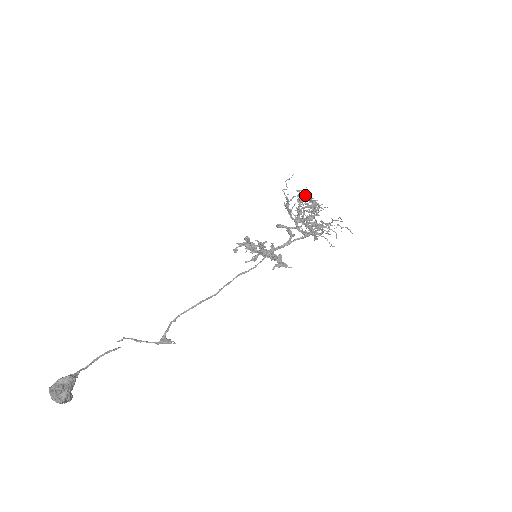
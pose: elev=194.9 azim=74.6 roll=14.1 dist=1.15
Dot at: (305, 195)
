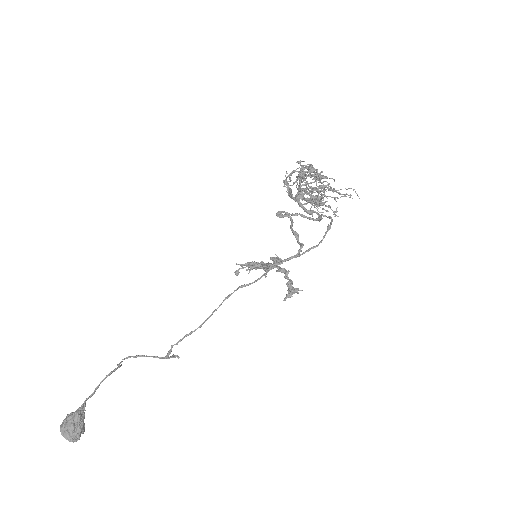
Dot at: (307, 164)
